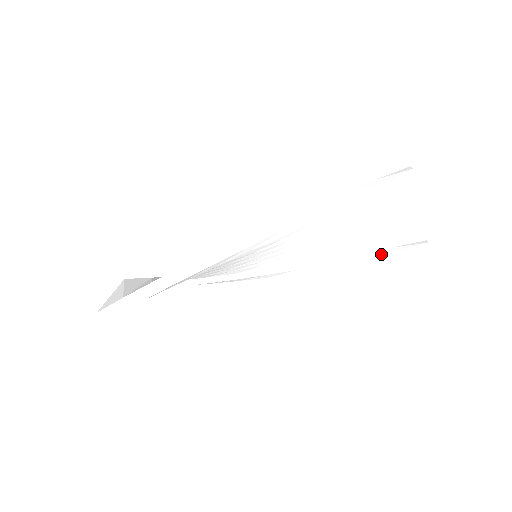
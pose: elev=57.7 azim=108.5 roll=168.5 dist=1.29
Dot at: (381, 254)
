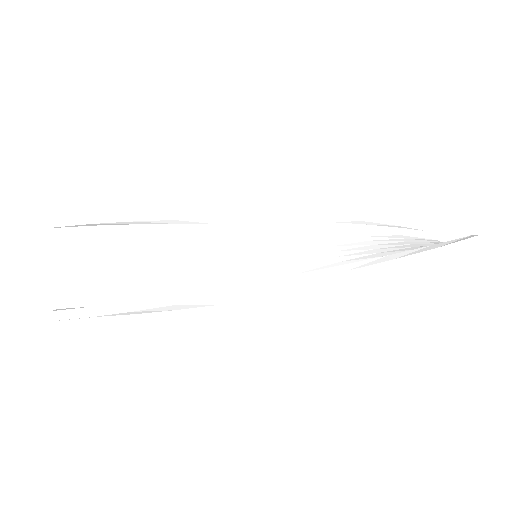
Dot at: (417, 250)
